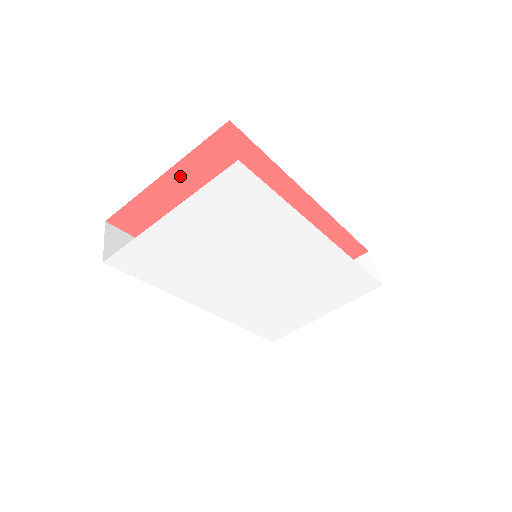
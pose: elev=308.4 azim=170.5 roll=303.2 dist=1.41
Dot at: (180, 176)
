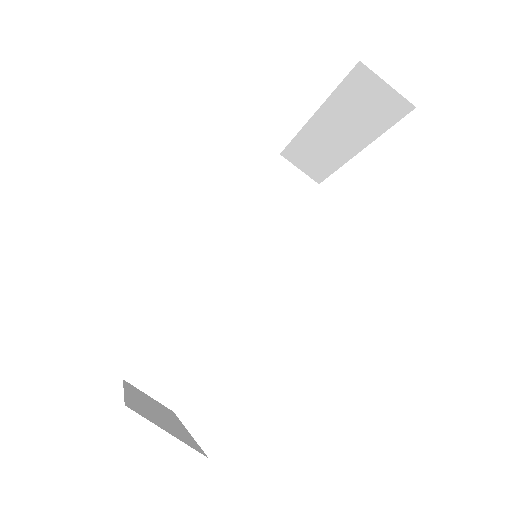
Dot at: occluded
